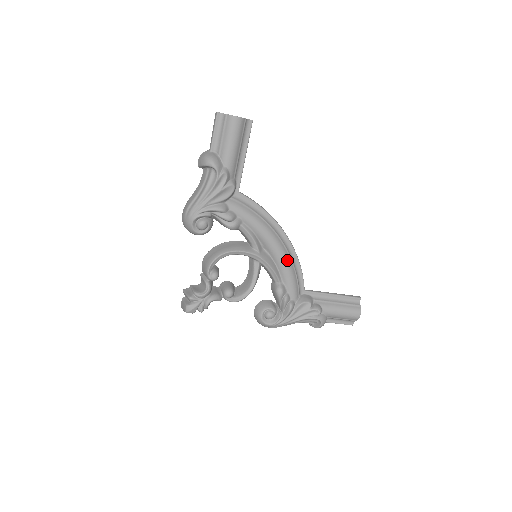
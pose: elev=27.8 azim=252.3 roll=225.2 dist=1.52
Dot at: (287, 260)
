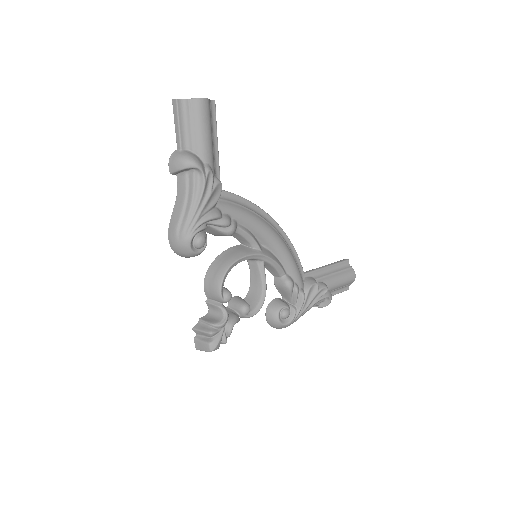
Dot at: (286, 248)
